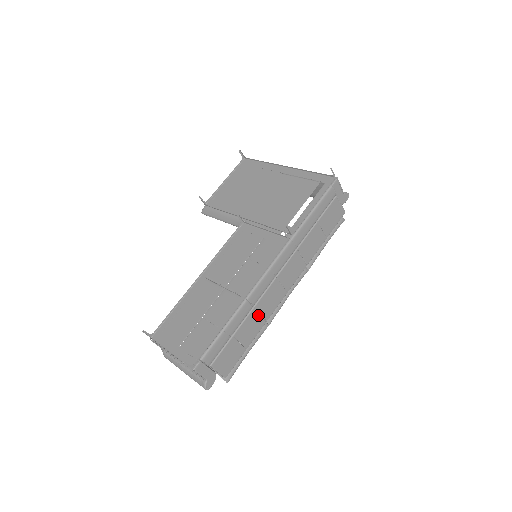
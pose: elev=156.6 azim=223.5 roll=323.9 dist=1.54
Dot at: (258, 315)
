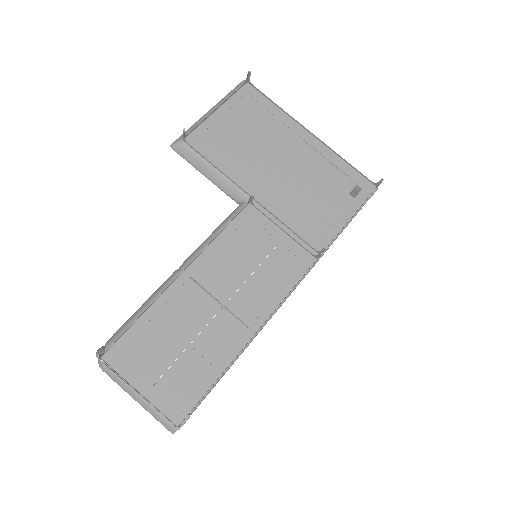
Dot at: occluded
